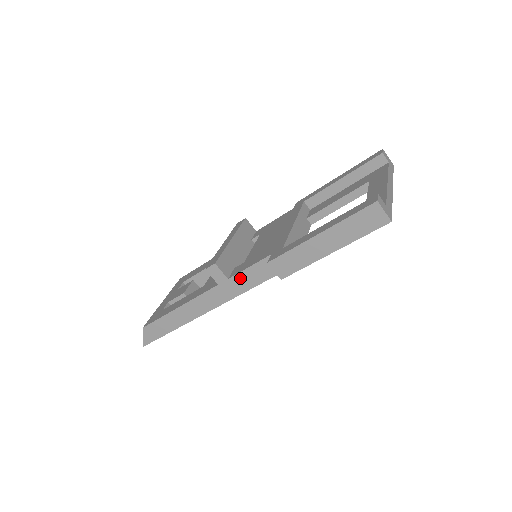
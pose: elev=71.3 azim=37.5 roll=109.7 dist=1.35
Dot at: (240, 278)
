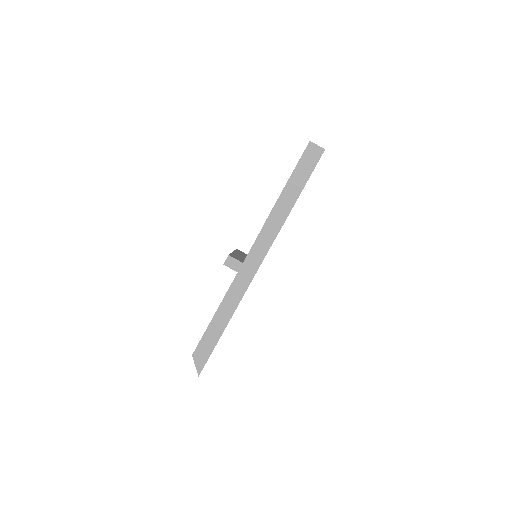
Dot at: (251, 257)
